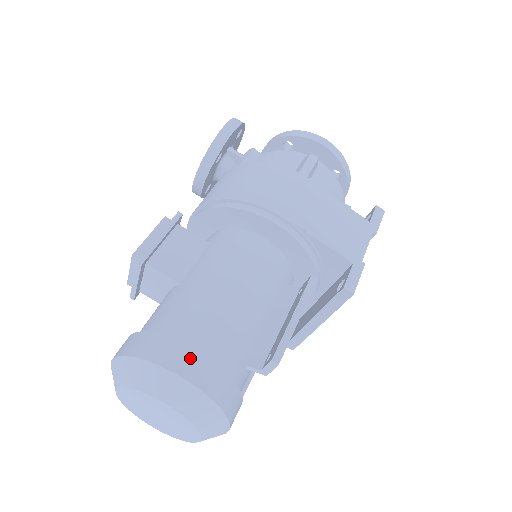
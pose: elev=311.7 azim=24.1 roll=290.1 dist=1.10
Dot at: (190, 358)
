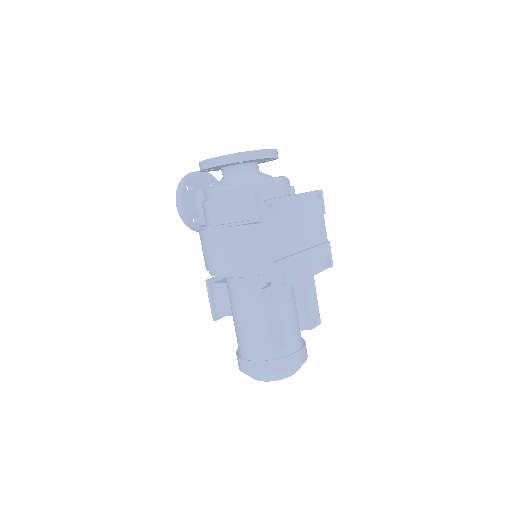
Dot at: (248, 365)
